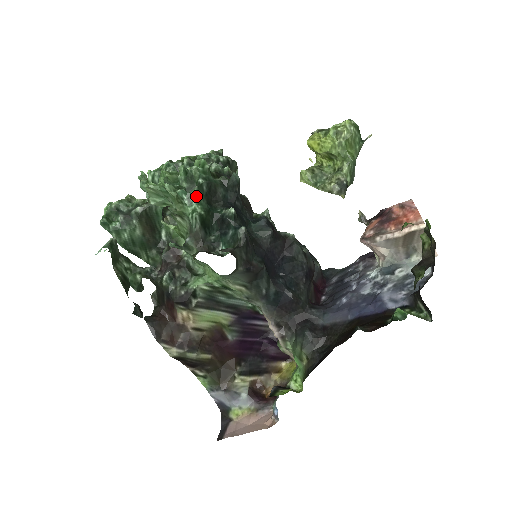
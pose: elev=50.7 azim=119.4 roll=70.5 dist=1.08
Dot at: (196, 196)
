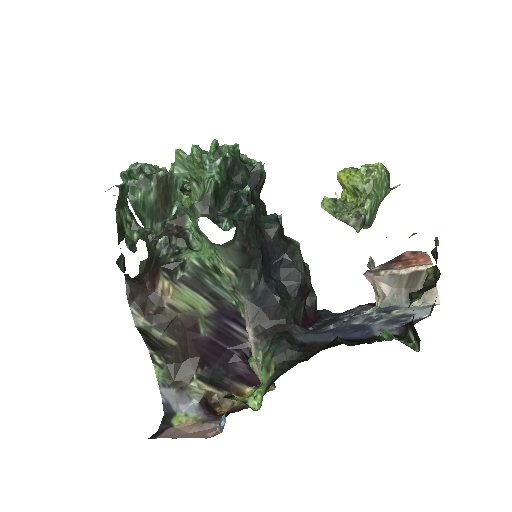
Dot at: (218, 166)
